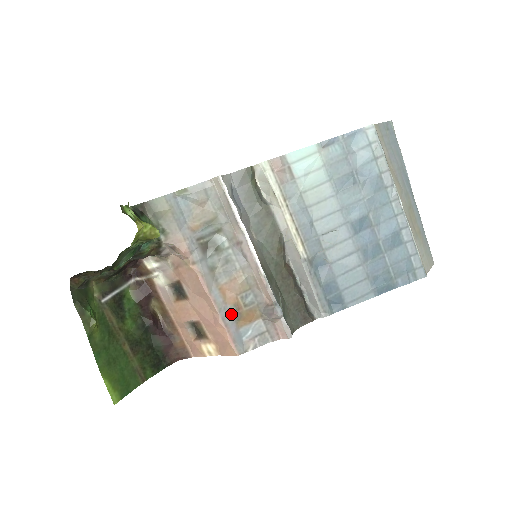
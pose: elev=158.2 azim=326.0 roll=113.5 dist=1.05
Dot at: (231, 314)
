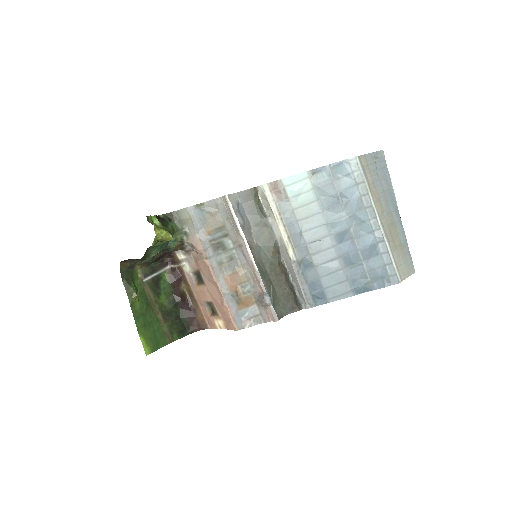
Dot at: (233, 299)
